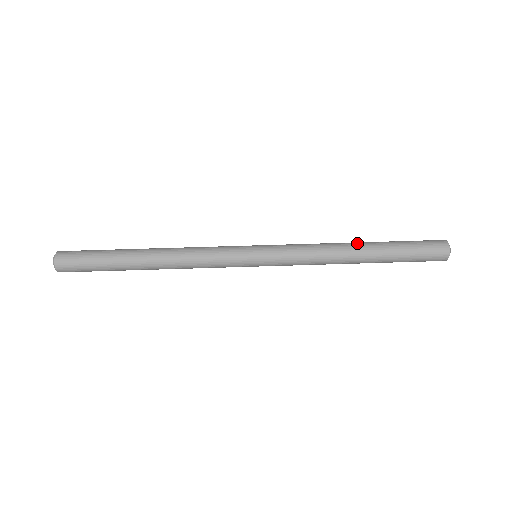
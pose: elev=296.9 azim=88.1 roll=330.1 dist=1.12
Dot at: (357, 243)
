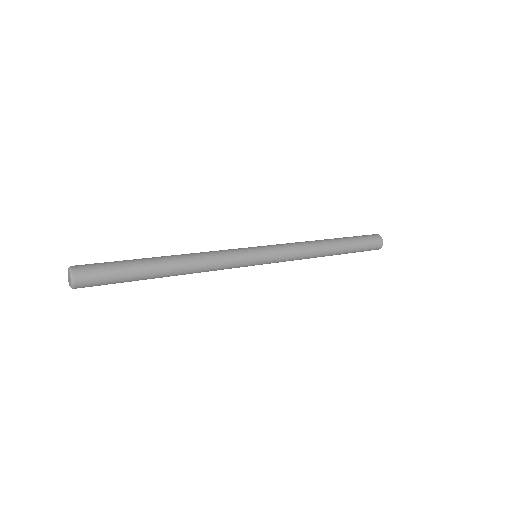
Dot at: occluded
